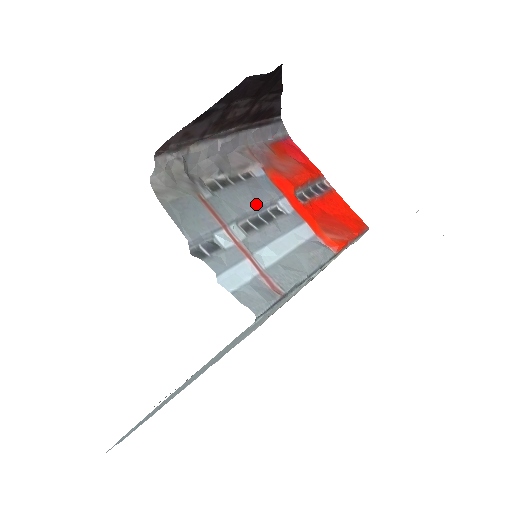
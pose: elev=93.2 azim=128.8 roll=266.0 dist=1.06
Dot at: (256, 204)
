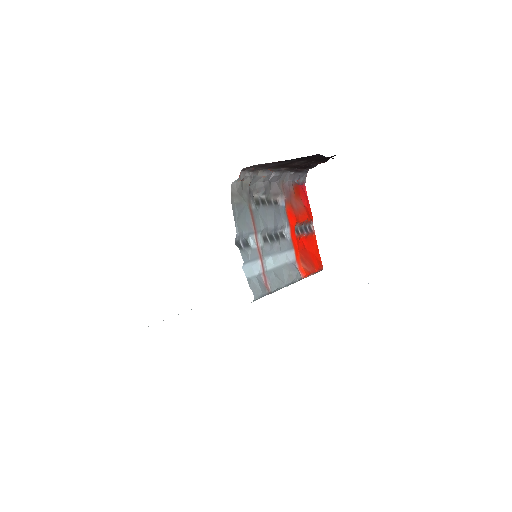
Dot at: (275, 225)
